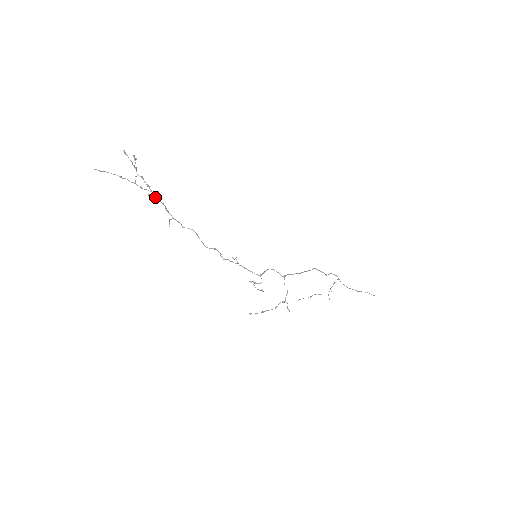
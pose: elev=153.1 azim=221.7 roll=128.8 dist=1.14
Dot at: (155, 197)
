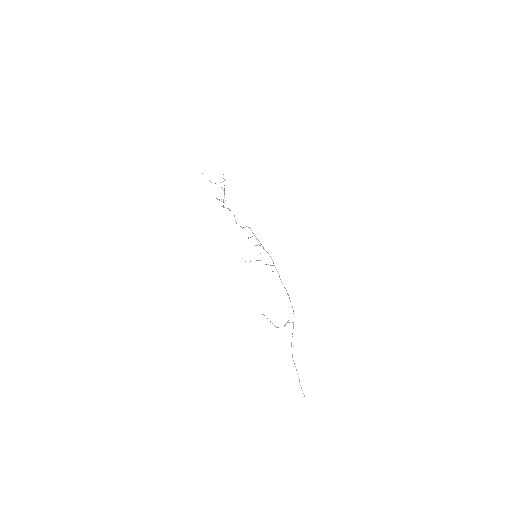
Dot at: occluded
